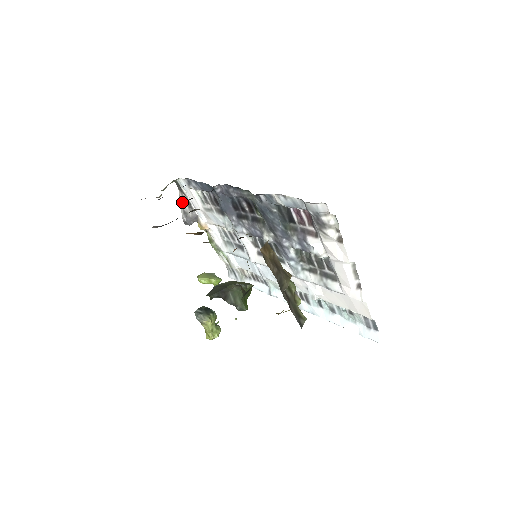
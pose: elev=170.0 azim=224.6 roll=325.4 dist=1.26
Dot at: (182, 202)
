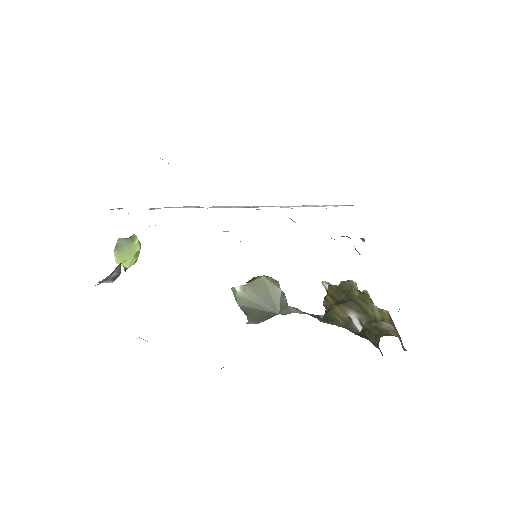
Dot at: (100, 283)
